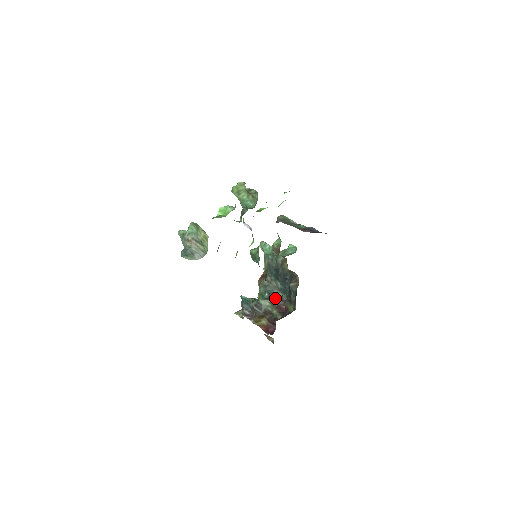
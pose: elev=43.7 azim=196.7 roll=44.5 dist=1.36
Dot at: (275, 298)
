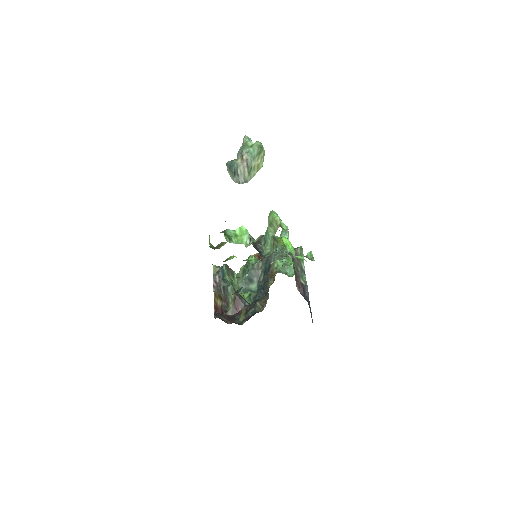
Dot at: (249, 285)
